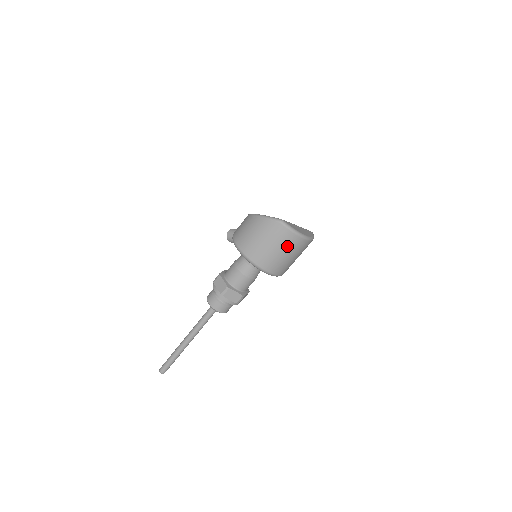
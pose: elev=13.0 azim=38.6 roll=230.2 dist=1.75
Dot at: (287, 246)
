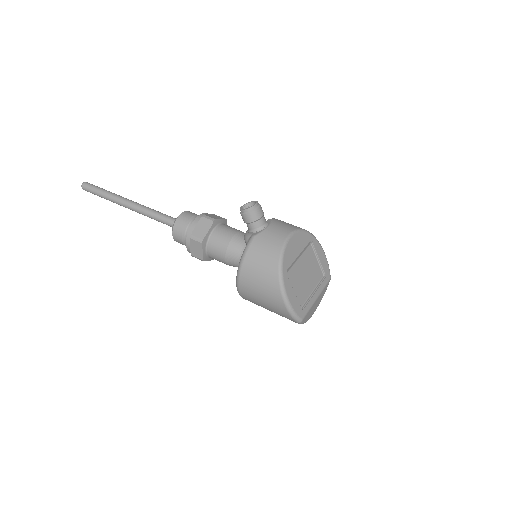
Dot at: occluded
